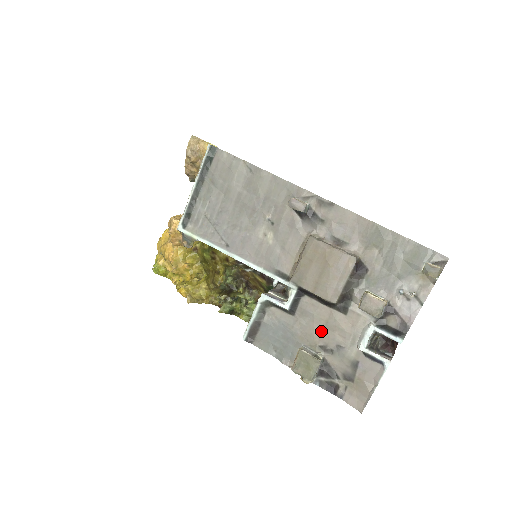
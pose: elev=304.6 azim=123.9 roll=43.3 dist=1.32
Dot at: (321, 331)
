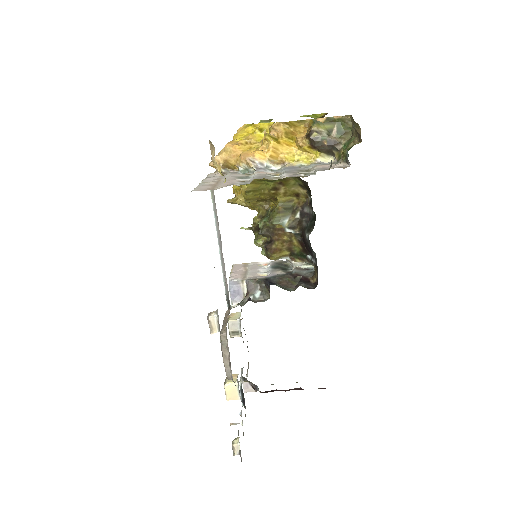
Dot at: occluded
